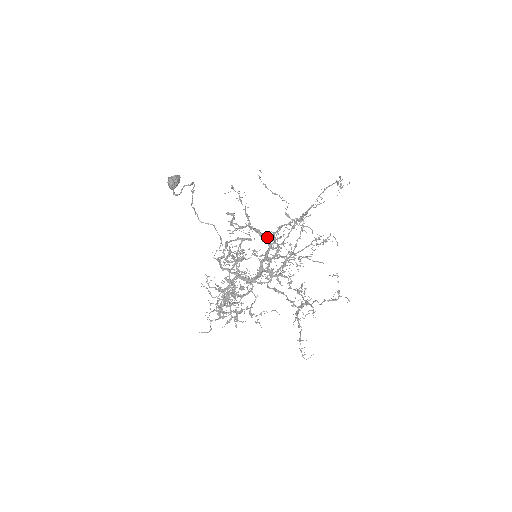
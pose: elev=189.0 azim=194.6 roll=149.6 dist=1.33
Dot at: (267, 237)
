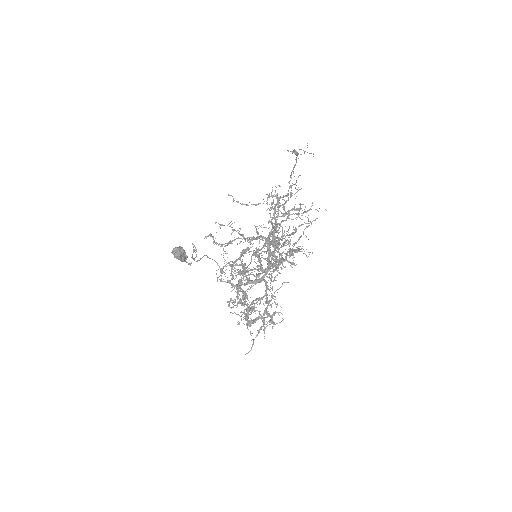
Dot at: (261, 236)
